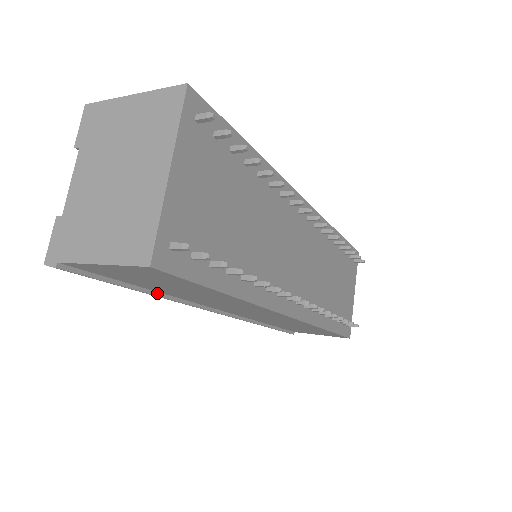
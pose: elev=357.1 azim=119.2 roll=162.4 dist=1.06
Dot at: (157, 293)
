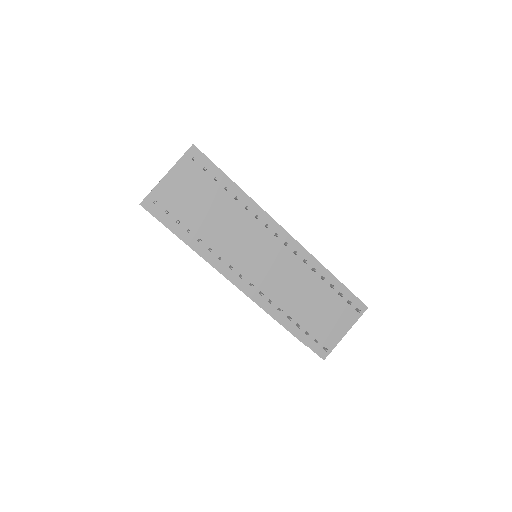
Dot at: occluded
